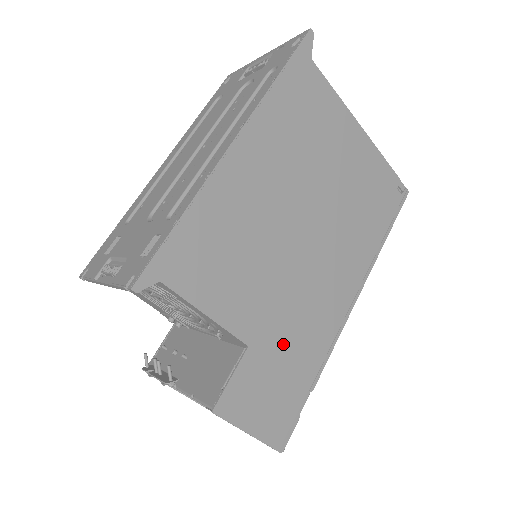
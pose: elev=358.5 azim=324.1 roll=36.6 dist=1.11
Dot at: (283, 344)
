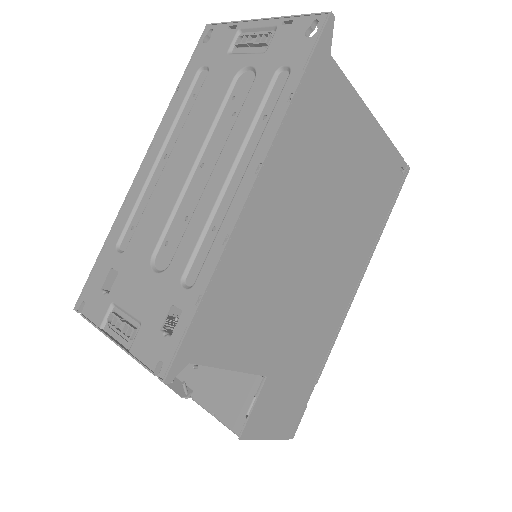
Dot at: (295, 360)
